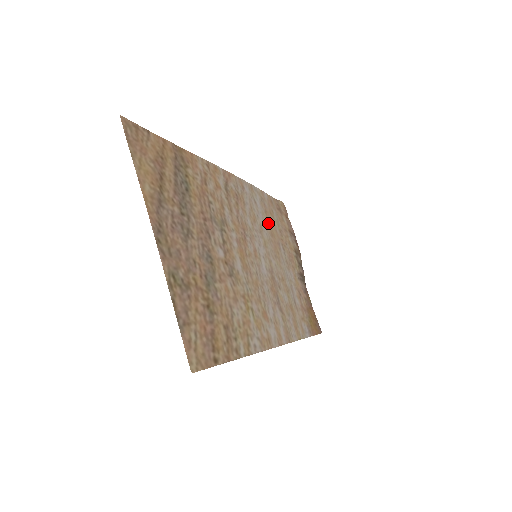
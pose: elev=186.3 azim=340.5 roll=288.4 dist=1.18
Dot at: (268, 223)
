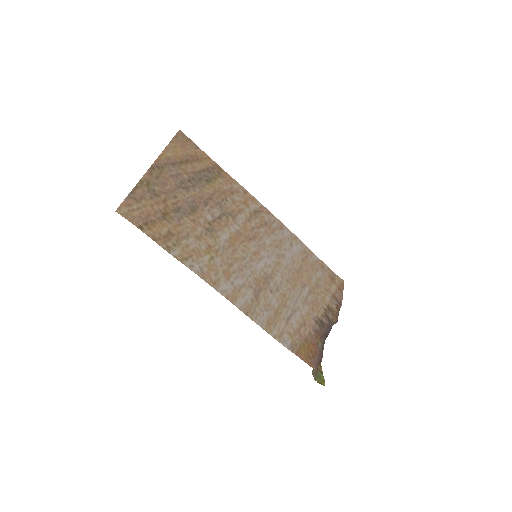
Dot at: (300, 265)
